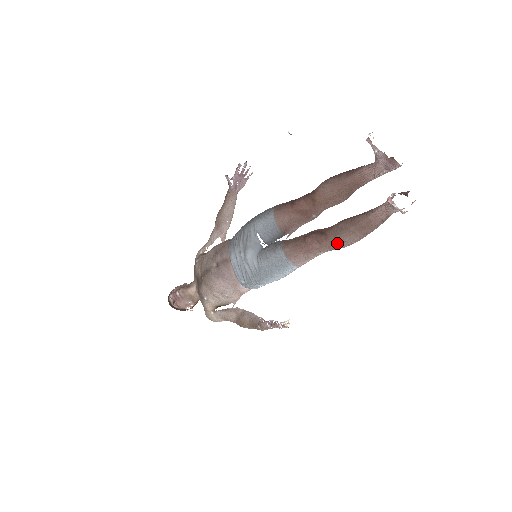
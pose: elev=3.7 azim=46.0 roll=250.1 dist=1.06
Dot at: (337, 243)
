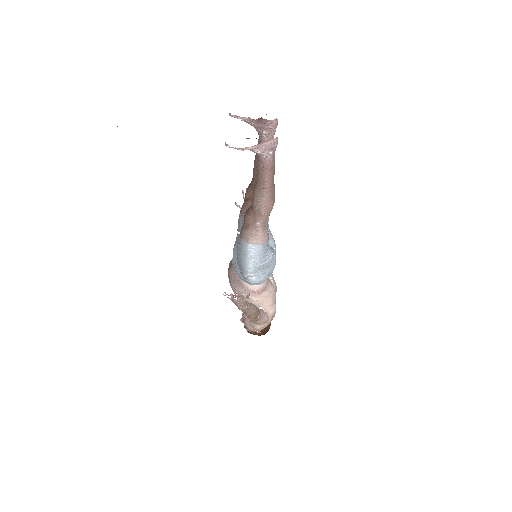
Dot at: (254, 207)
